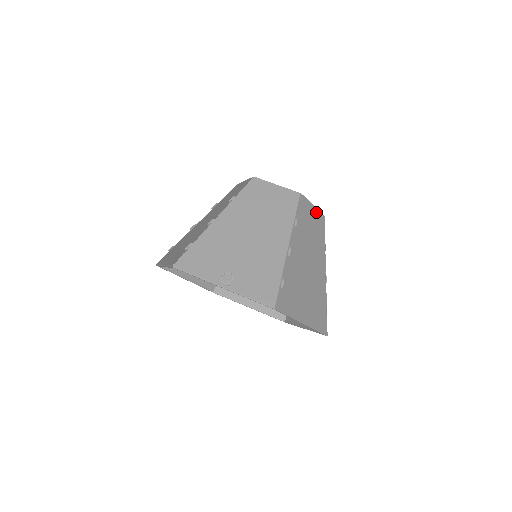
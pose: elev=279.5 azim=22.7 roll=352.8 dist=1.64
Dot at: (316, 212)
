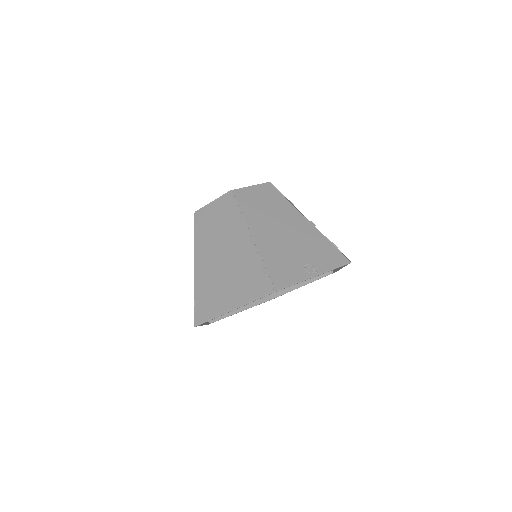
Dot at: occluded
